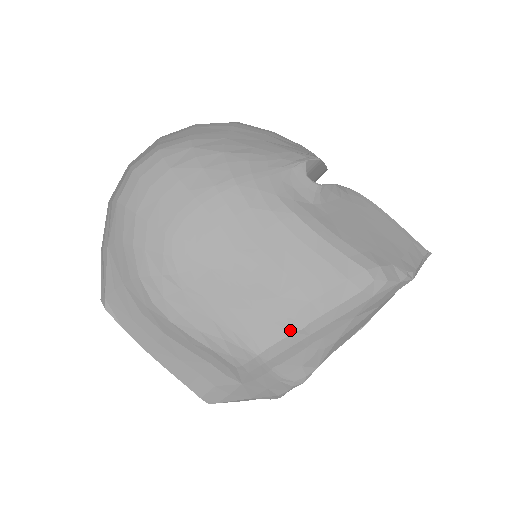
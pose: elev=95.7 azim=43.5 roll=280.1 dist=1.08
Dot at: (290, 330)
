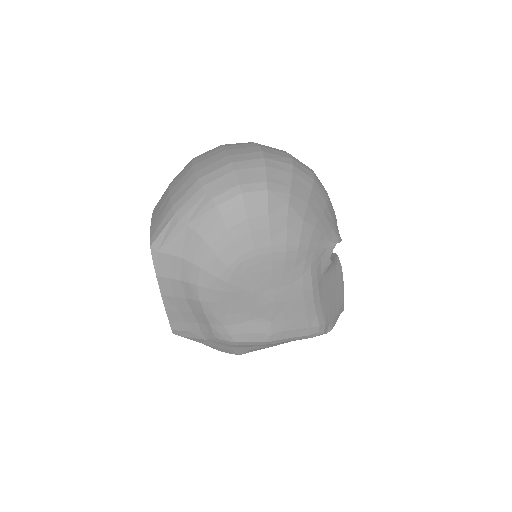
Dot at: (262, 339)
